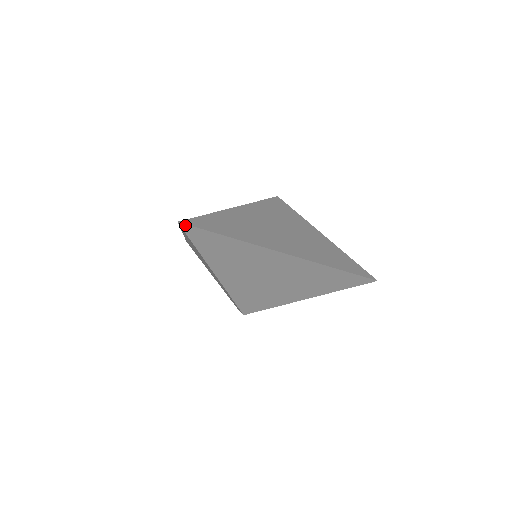
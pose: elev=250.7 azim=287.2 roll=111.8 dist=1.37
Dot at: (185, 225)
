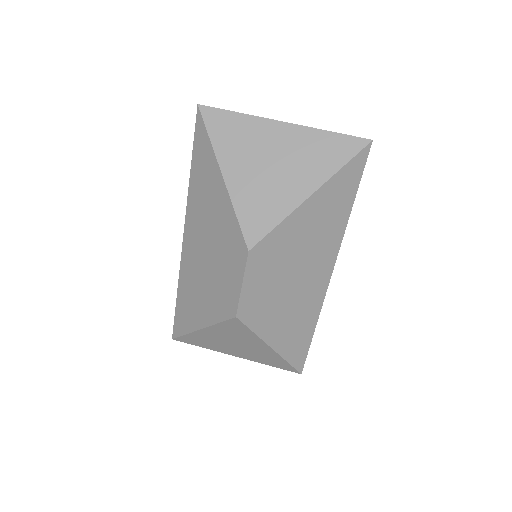
Dot at: (204, 107)
